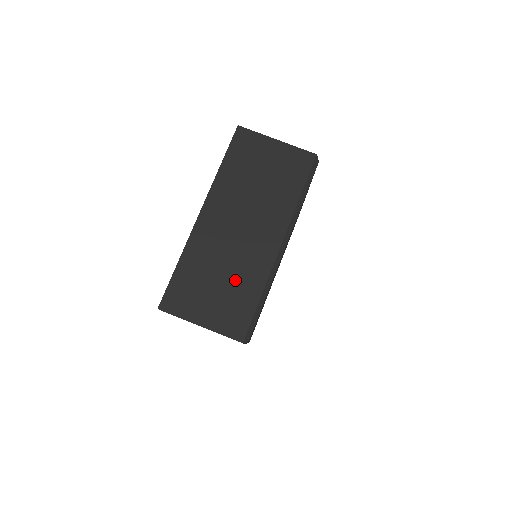
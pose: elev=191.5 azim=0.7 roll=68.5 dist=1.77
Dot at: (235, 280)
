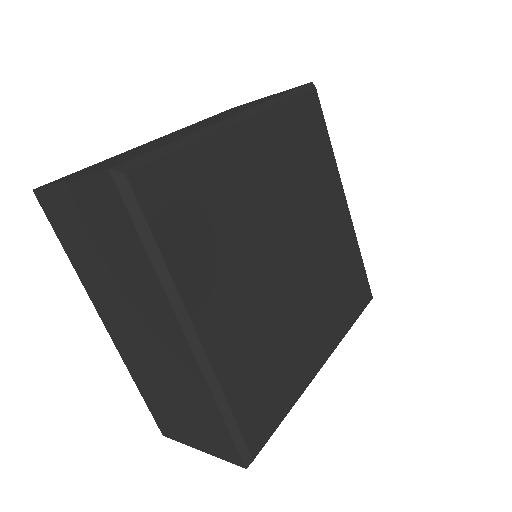
Dot at: (186, 398)
